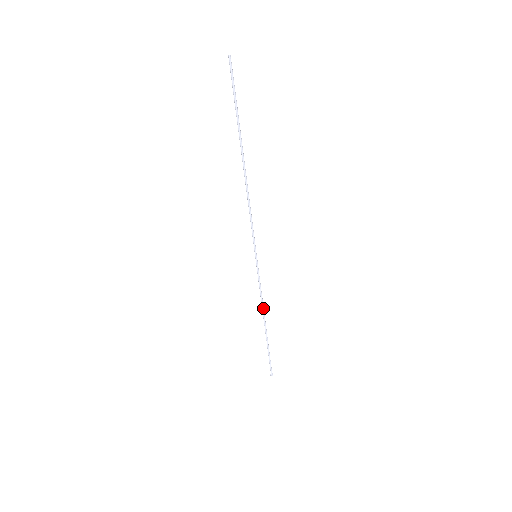
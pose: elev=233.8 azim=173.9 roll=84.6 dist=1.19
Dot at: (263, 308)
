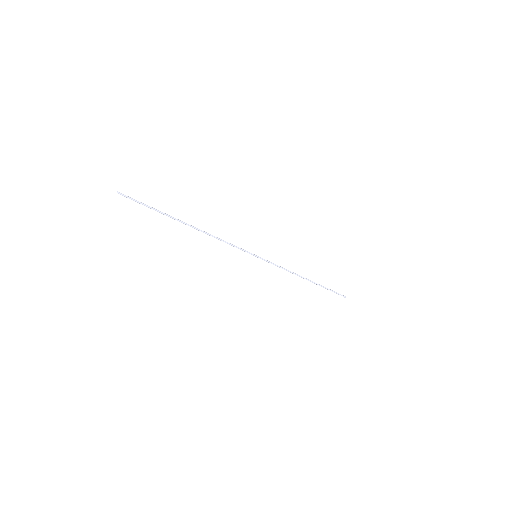
Dot at: occluded
